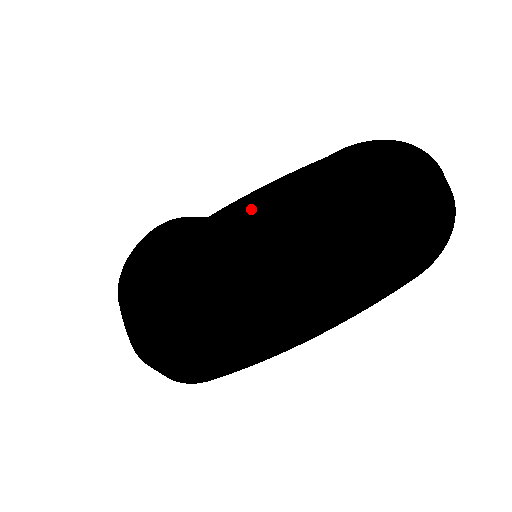
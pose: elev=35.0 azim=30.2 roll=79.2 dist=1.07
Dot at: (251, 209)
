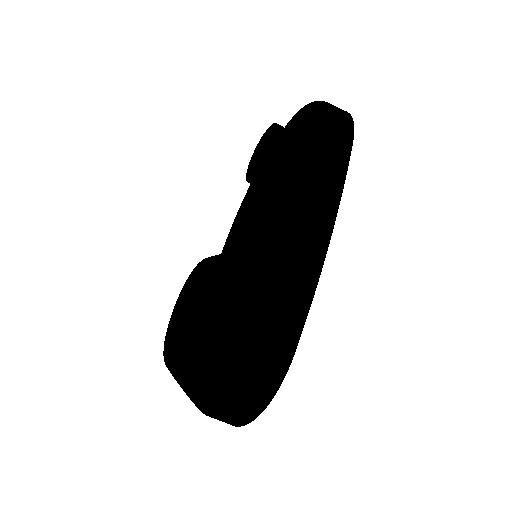
Dot at: occluded
